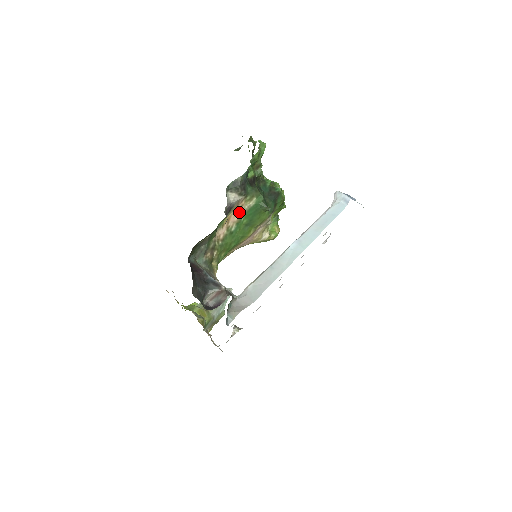
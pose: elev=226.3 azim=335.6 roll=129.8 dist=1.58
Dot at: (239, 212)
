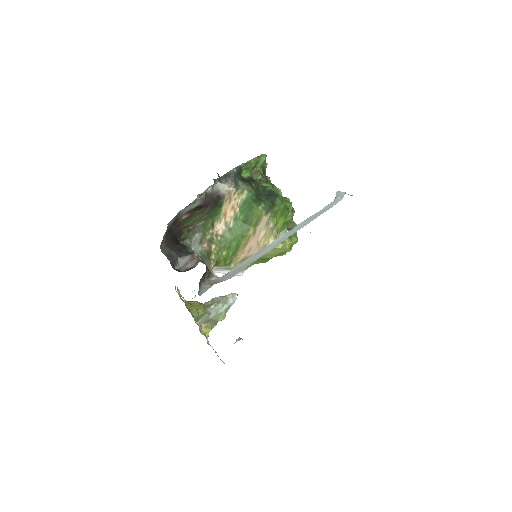
Dot at: (234, 206)
